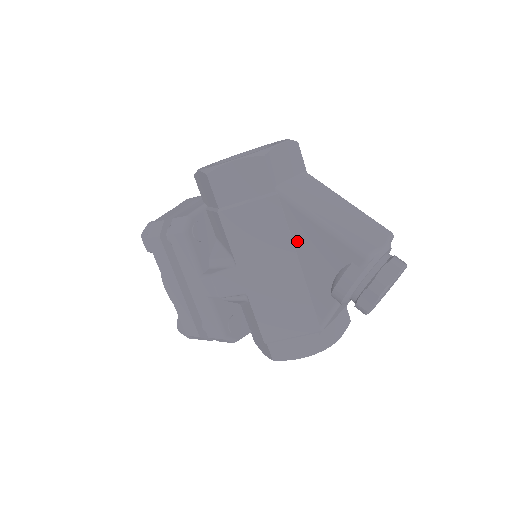
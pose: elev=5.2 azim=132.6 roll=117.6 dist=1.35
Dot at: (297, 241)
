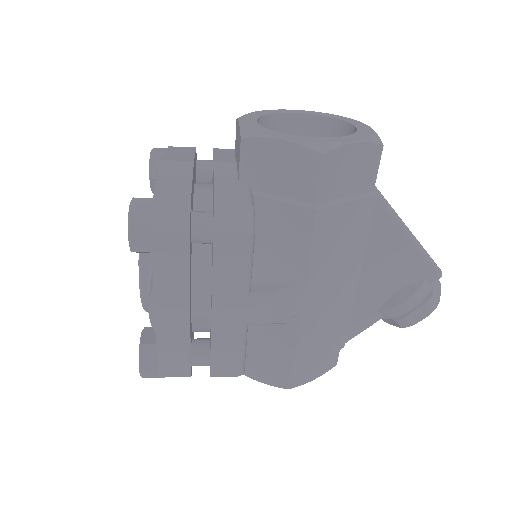
Dot at: (371, 252)
